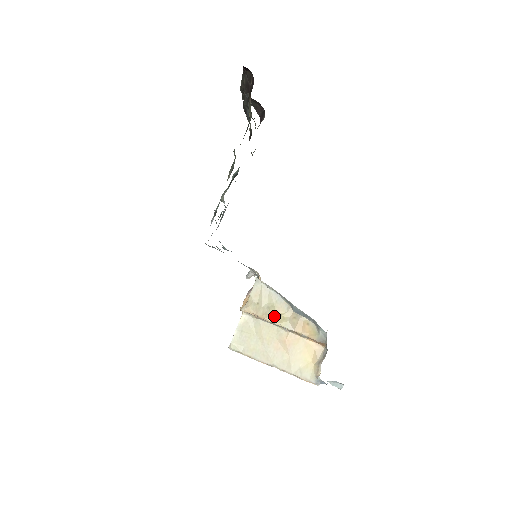
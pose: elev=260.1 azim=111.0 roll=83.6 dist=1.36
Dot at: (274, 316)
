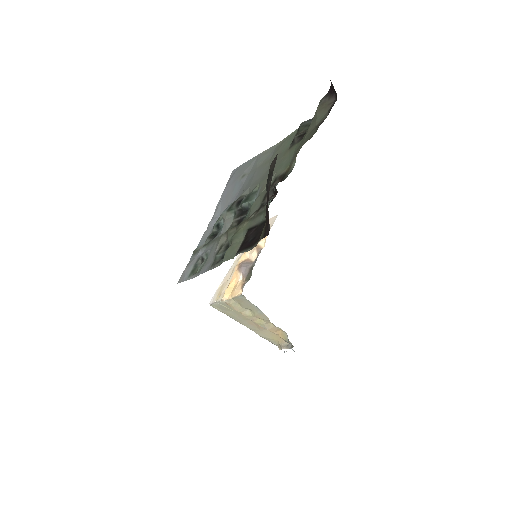
Dot at: (252, 317)
